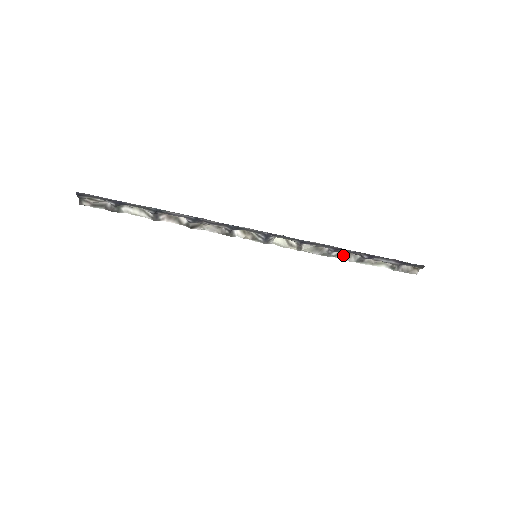
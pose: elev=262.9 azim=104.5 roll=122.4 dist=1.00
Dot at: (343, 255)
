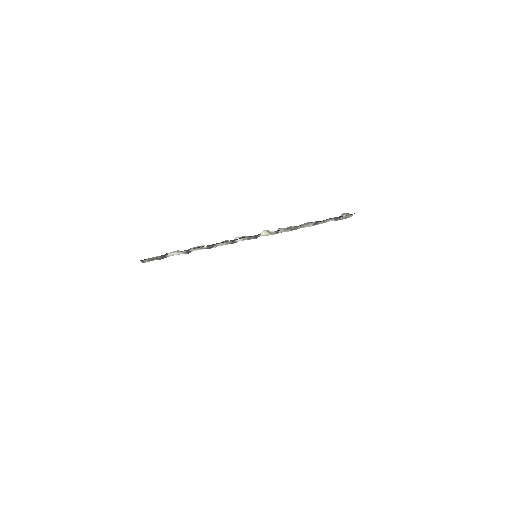
Dot at: (304, 225)
